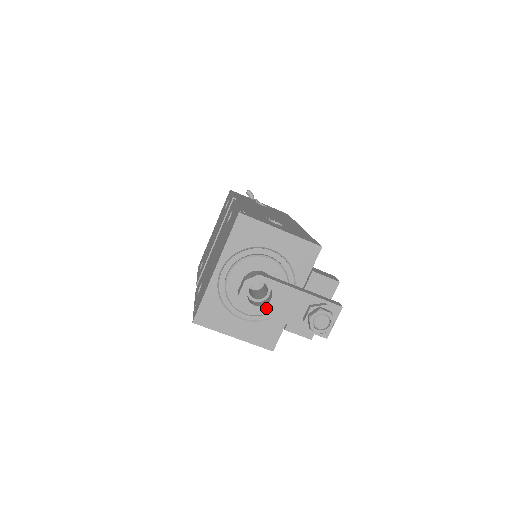
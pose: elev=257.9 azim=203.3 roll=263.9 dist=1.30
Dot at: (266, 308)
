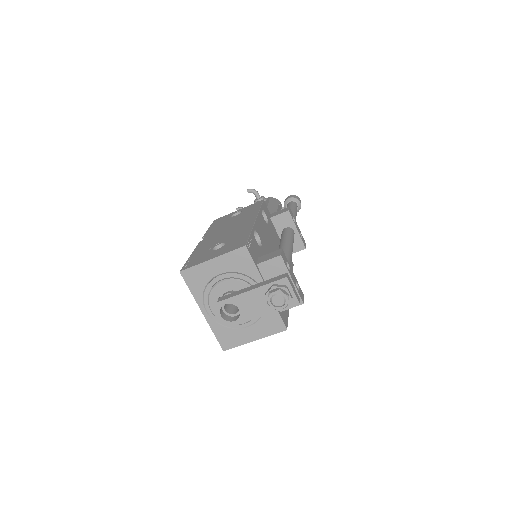
Dot at: (242, 317)
